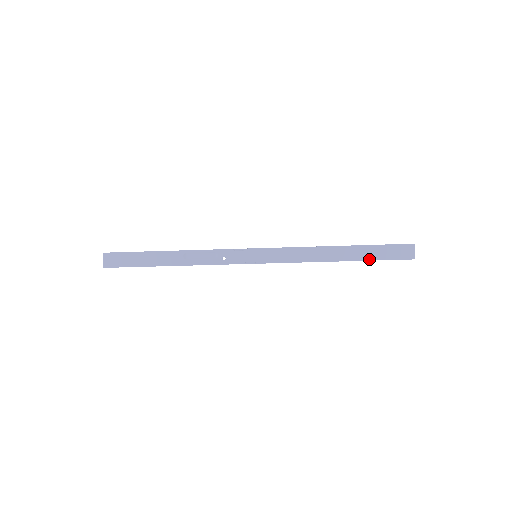
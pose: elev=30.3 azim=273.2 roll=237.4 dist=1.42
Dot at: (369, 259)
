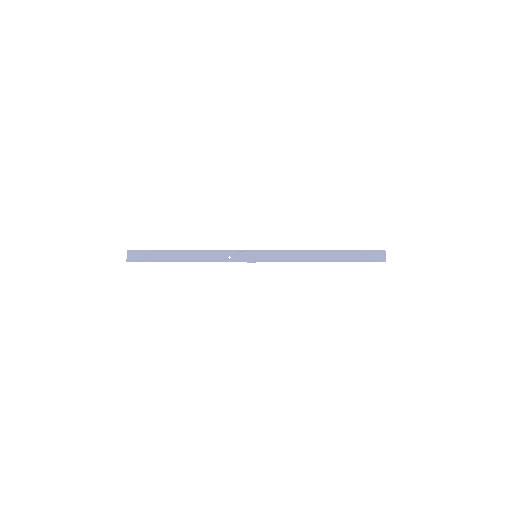
Dot at: (349, 261)
